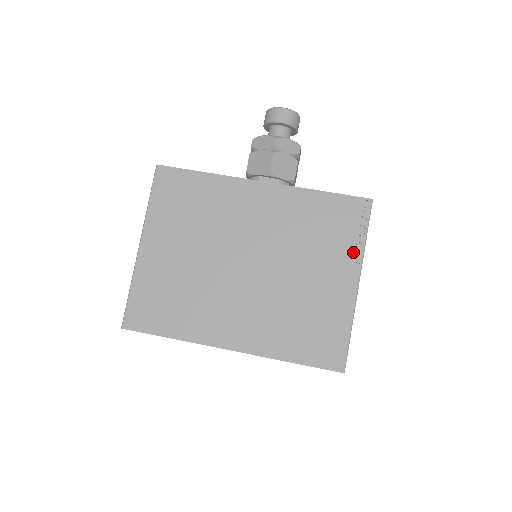
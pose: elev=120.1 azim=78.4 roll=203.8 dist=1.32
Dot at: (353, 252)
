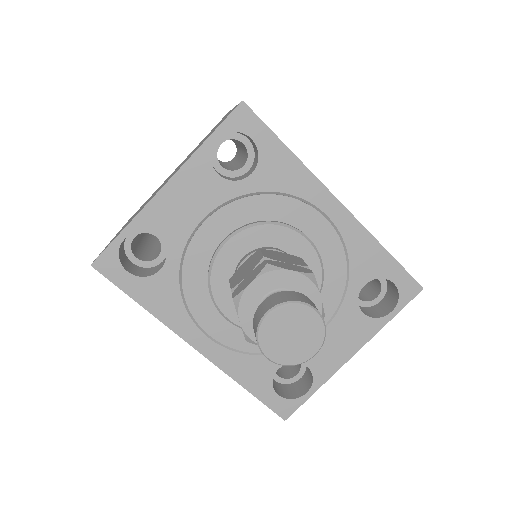
Dot at: occluded
